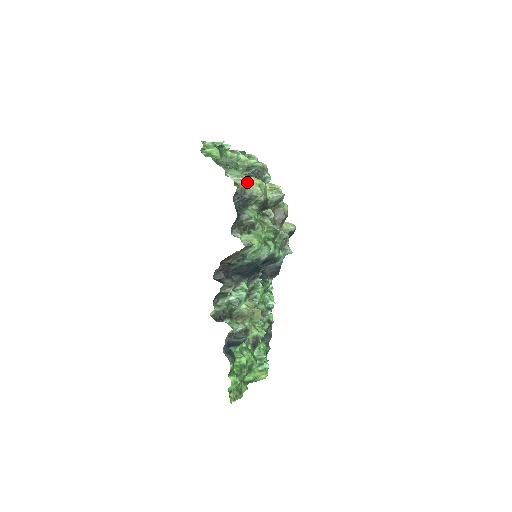
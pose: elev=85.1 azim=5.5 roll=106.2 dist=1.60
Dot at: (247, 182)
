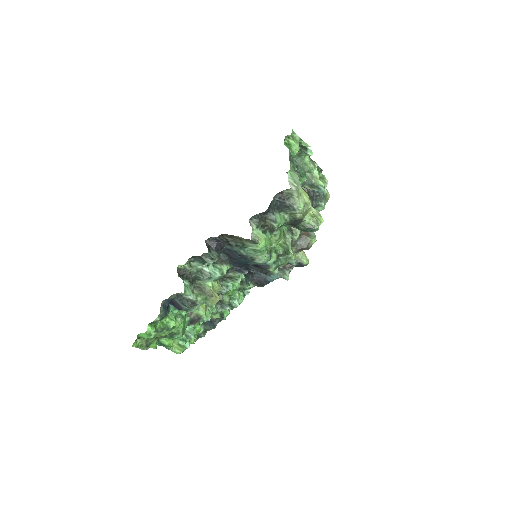
Dot at: (298, 192)
